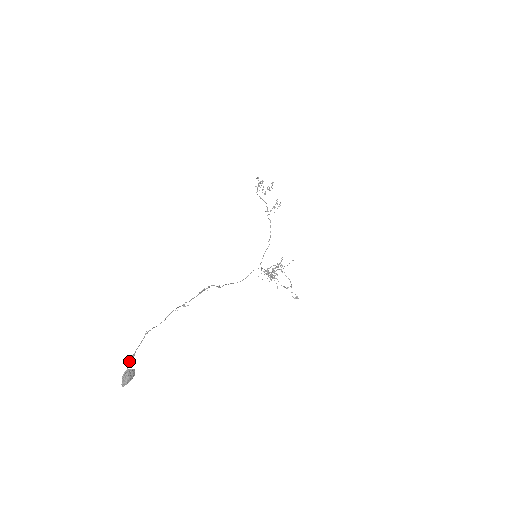
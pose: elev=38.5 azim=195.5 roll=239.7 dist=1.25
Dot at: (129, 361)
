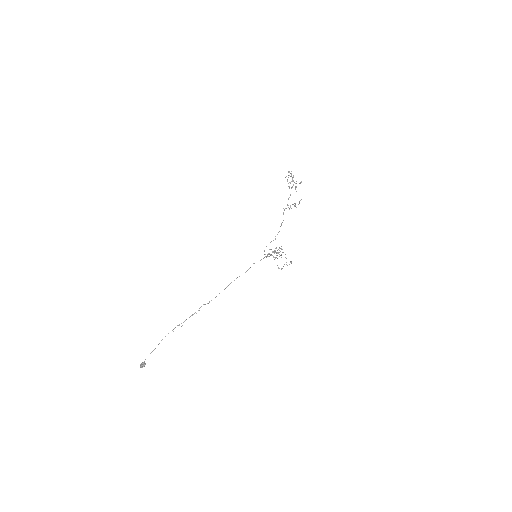
Dot at: (142, 364)
